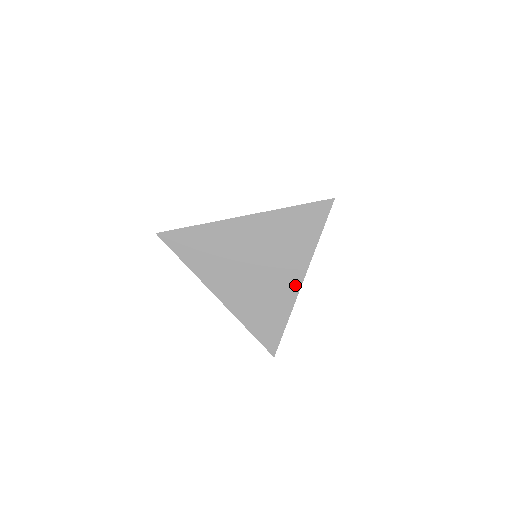
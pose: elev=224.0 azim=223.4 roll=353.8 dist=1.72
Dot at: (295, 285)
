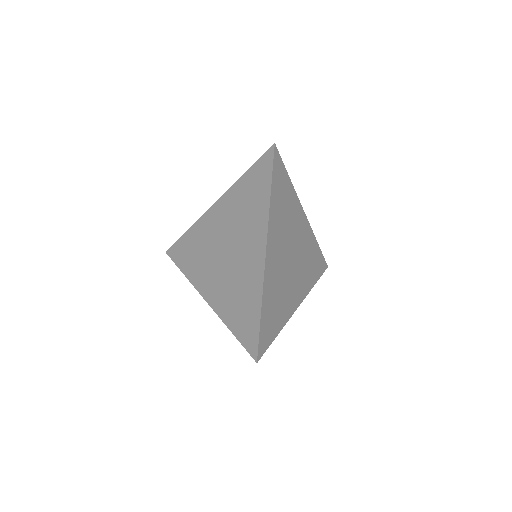
Dot at: (260, 258)
